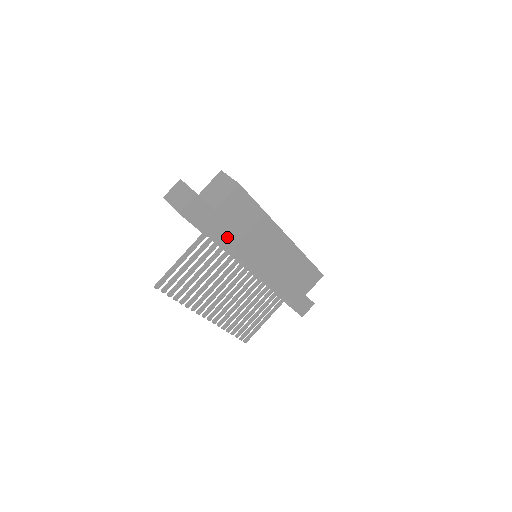
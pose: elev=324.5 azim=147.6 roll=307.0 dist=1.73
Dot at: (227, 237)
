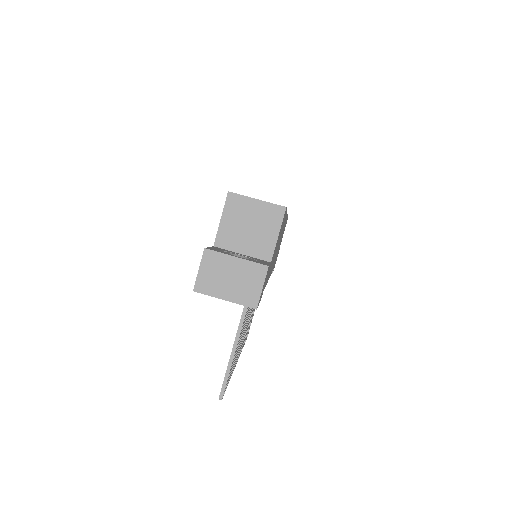
Dot at: occluded
